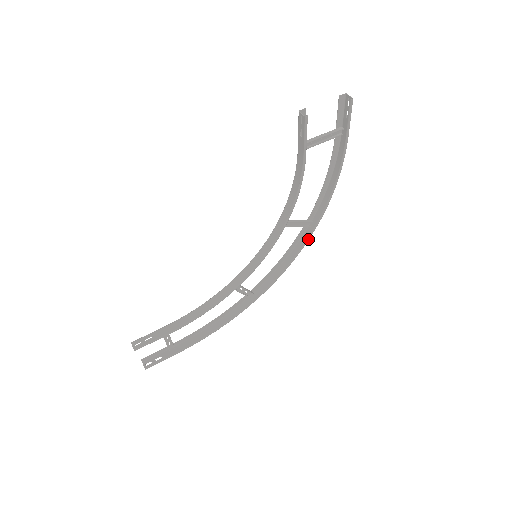
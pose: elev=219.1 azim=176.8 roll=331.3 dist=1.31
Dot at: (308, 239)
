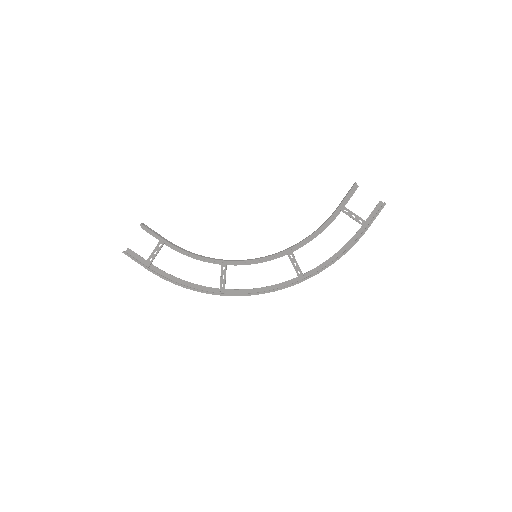
Dot at: (292, 285)
